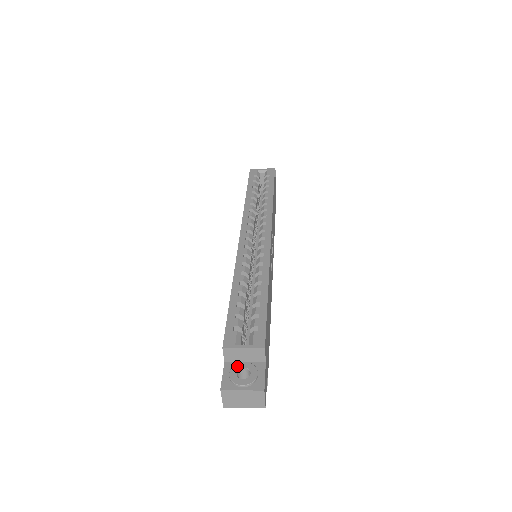
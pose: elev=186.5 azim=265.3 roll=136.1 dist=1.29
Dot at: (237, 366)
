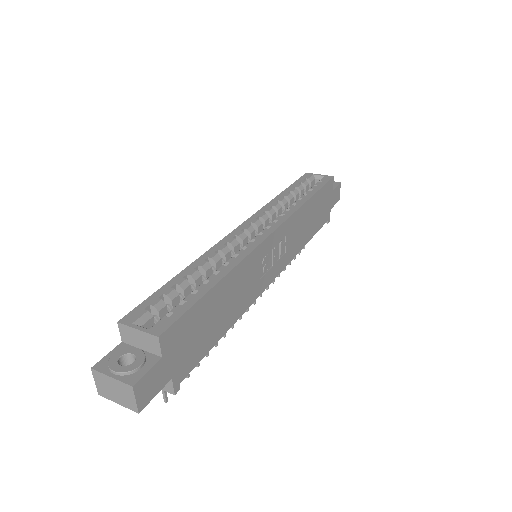
Dot at: (127, 350)
